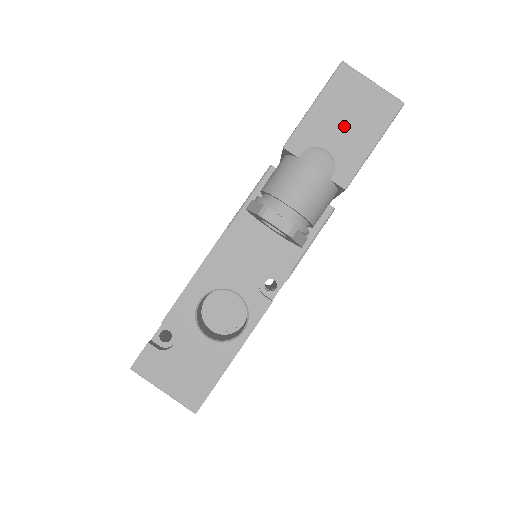
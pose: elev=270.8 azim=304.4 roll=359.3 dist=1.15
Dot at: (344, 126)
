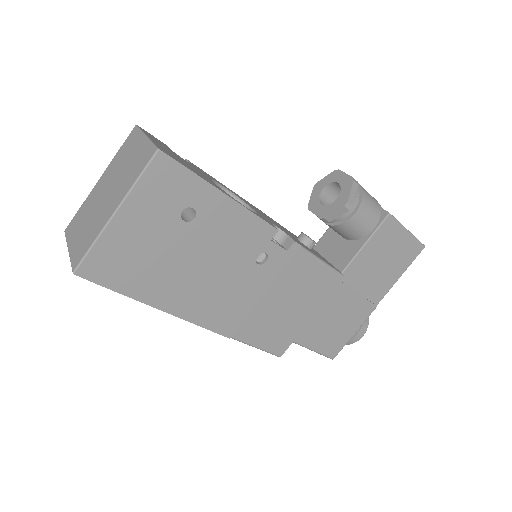
Dot at: occluded
